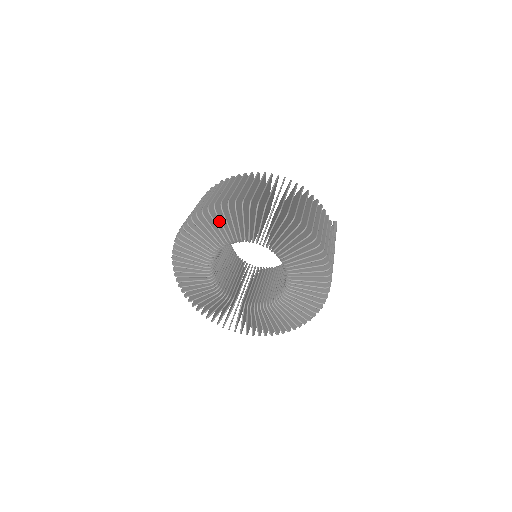
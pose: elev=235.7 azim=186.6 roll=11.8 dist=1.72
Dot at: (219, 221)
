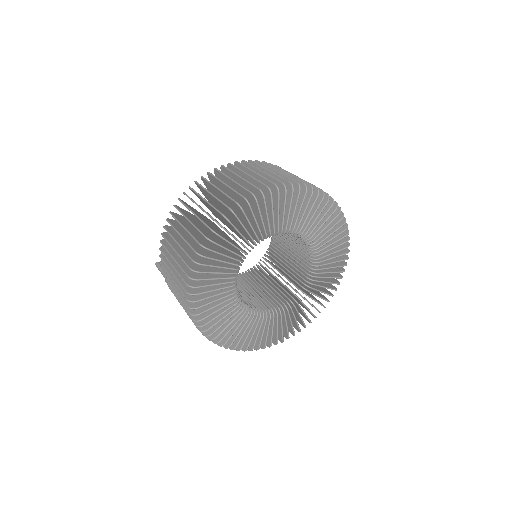
Dot at: (210, 268)
